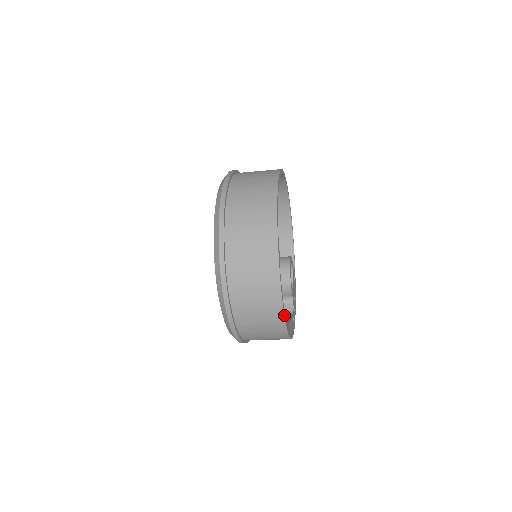
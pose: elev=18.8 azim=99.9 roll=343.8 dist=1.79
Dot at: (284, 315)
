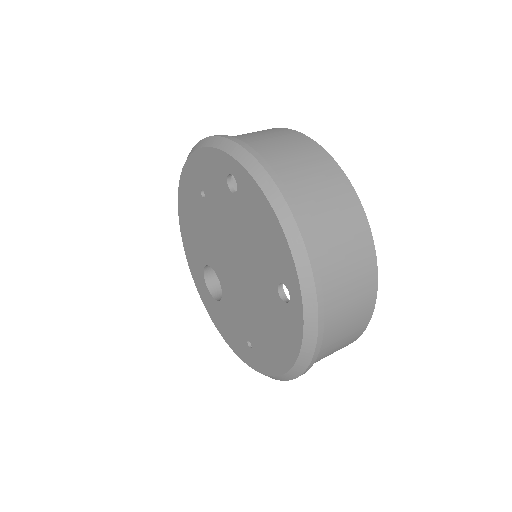
Dot at: (359, 336)
